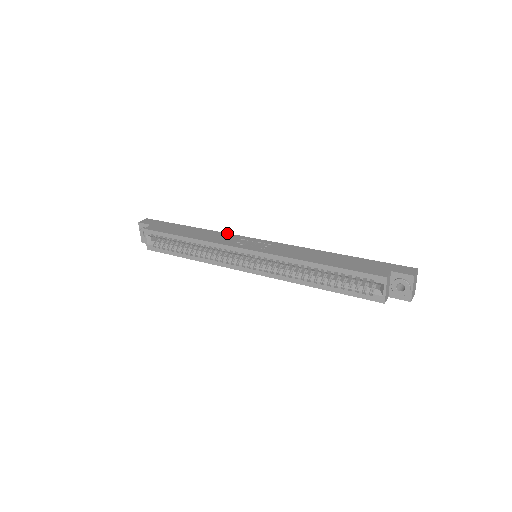
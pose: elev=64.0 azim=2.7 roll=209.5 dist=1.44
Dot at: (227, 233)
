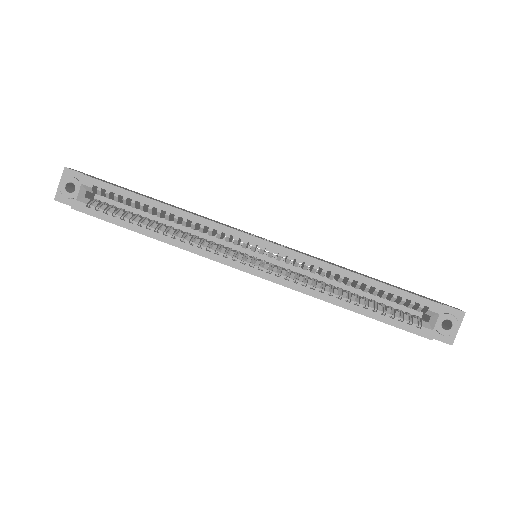
Dot at: occluded
